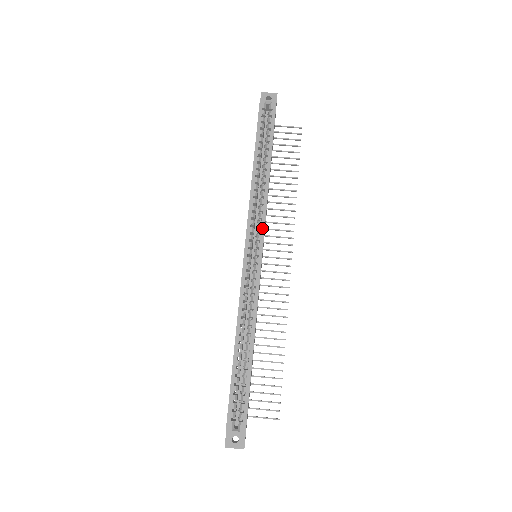
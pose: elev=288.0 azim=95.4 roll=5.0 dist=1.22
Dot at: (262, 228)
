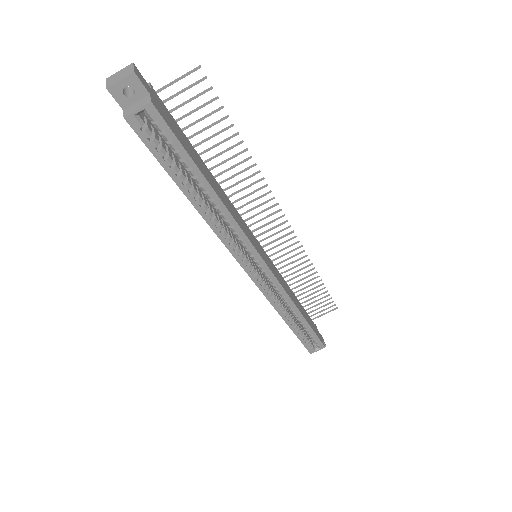
Dot at: (252, 250)
